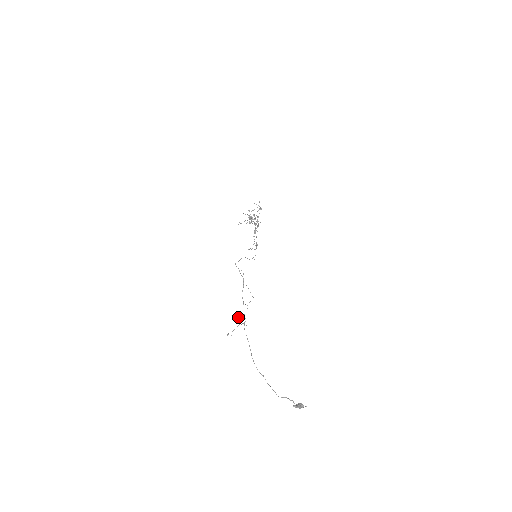
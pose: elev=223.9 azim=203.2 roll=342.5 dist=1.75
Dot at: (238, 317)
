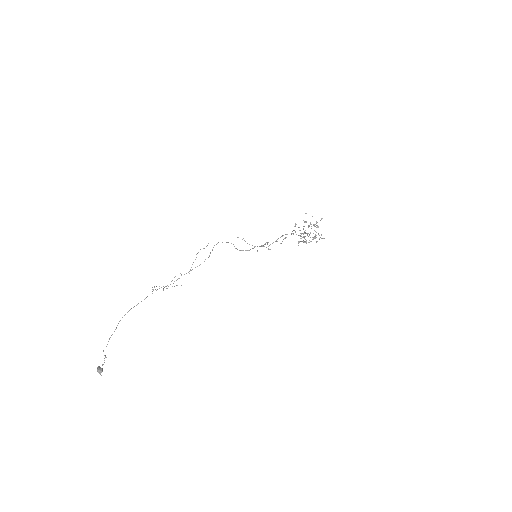
Dot at: (177, 285)
